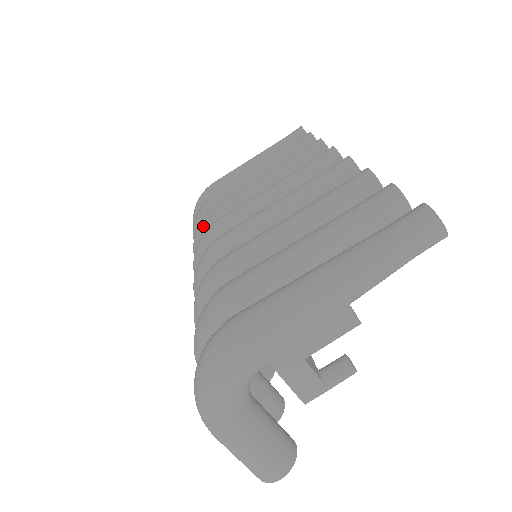
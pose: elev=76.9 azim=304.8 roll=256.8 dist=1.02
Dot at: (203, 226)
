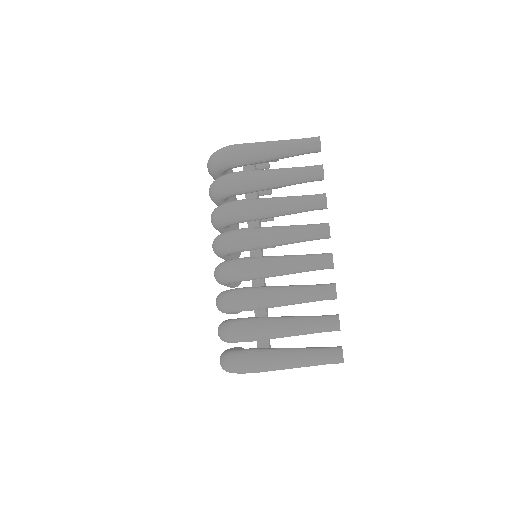
Dot at: (227, 217)
